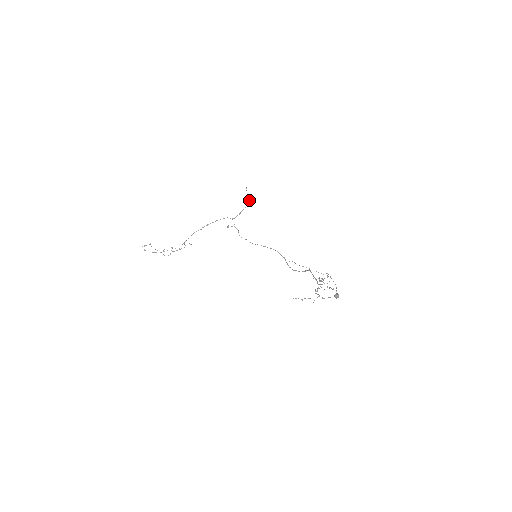
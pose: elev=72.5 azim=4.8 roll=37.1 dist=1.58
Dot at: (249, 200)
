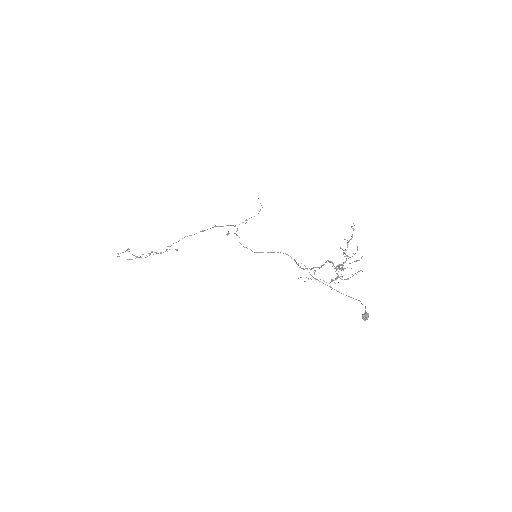
Dot at: (260, 209)
